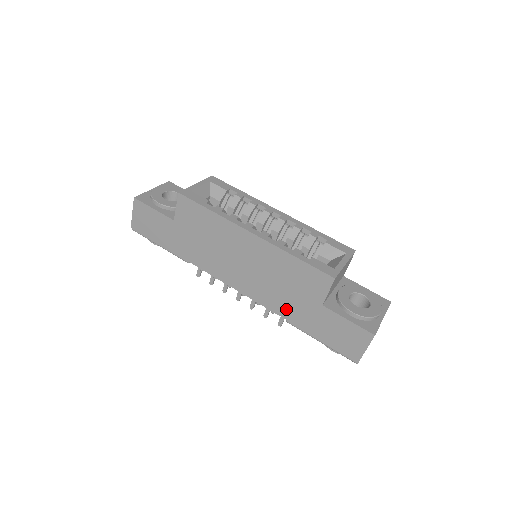
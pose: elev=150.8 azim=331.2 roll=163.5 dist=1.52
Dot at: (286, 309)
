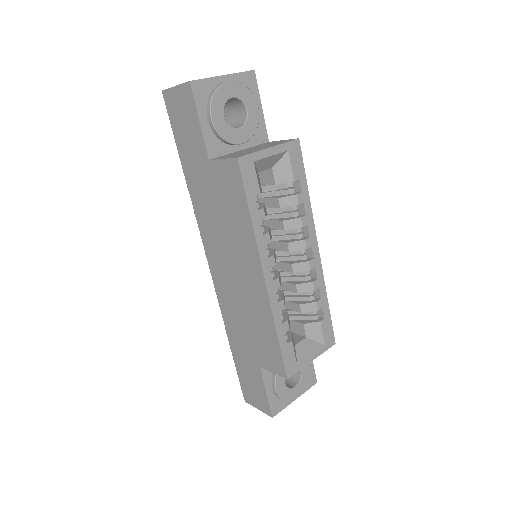
Dot at: (232, 327)
